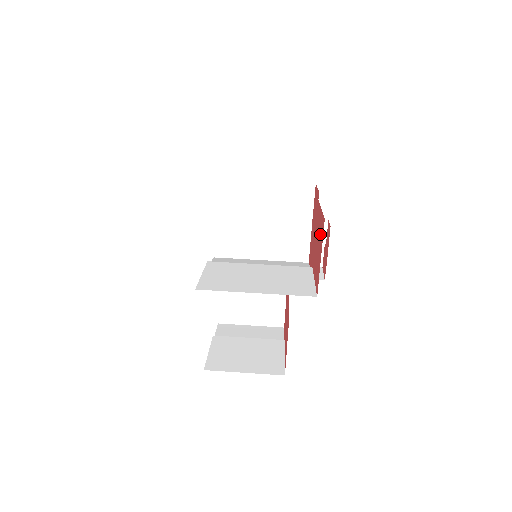
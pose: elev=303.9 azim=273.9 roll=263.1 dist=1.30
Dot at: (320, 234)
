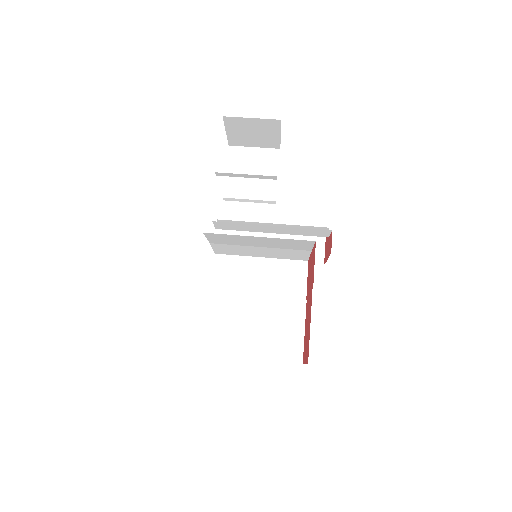
Dot at: (307, 341)
